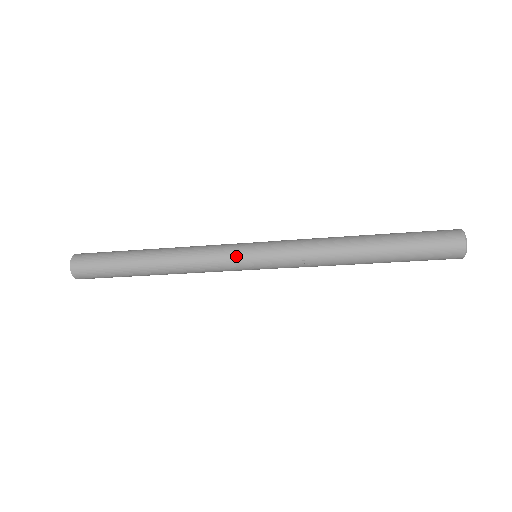
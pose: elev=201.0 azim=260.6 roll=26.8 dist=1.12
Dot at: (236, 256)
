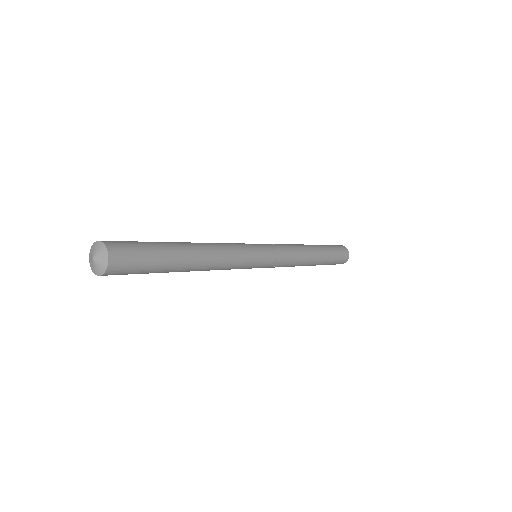
Dot at: occluded
